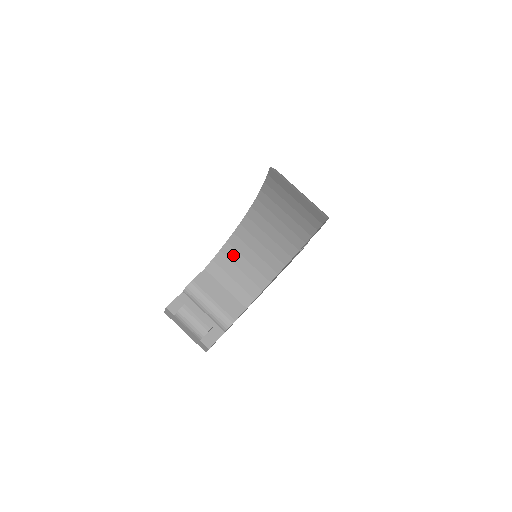
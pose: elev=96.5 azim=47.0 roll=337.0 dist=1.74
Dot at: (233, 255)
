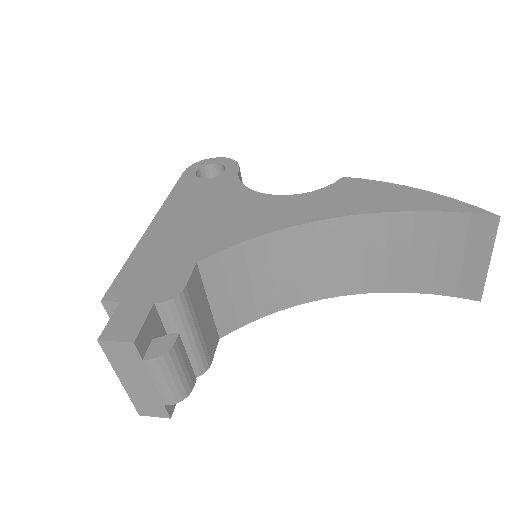
Dot at: (259, 257)
